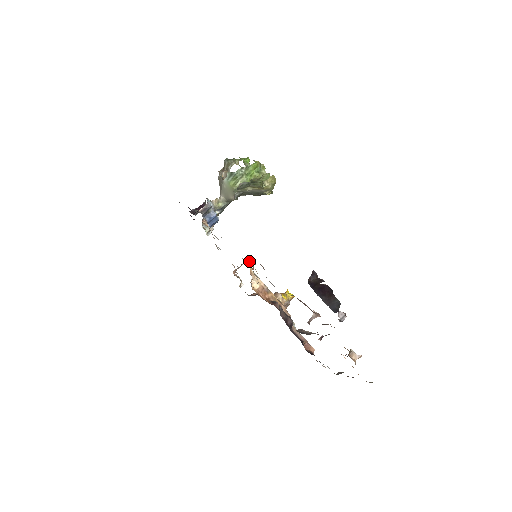
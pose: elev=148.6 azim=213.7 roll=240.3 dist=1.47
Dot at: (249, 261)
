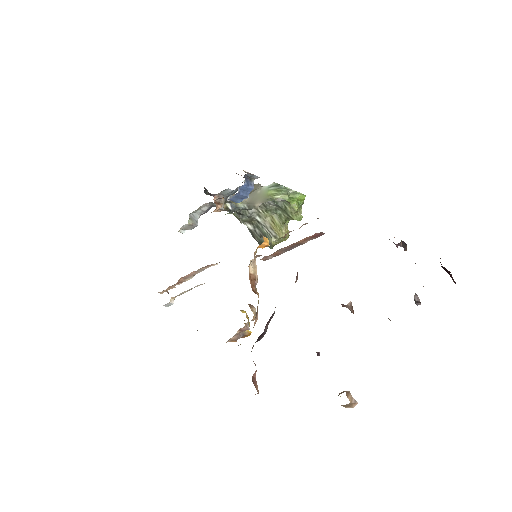
Dot at: (266, 240)
